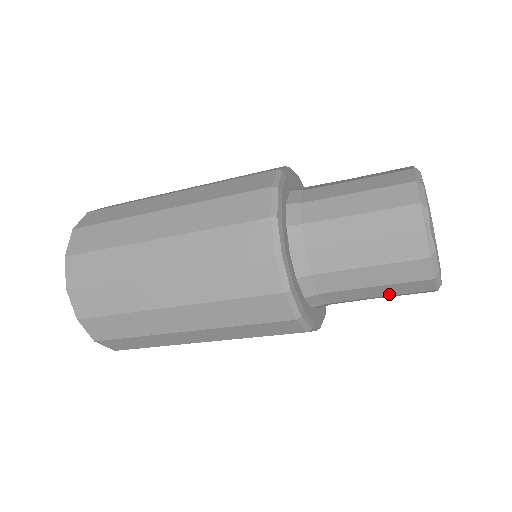
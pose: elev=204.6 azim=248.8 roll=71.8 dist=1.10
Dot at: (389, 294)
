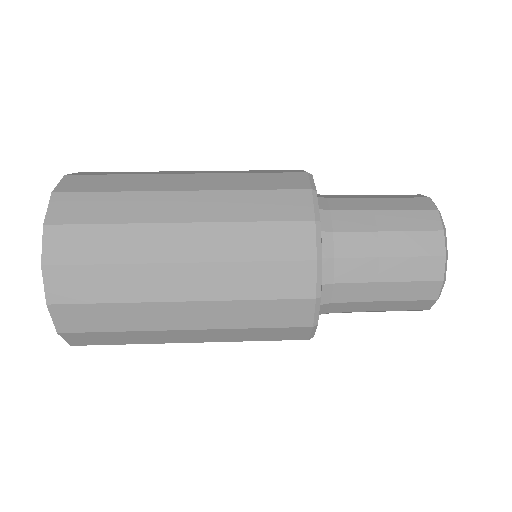
Dot at: occluded
